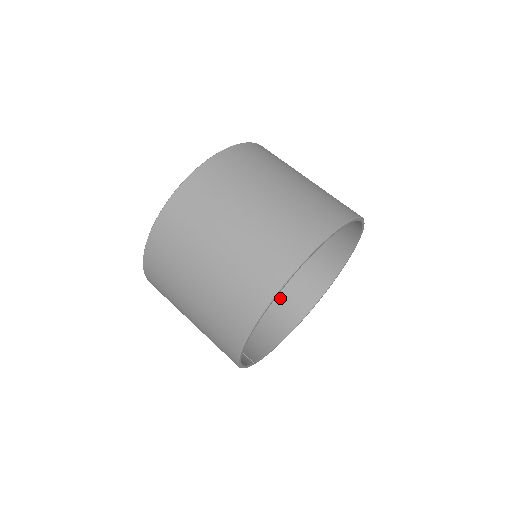
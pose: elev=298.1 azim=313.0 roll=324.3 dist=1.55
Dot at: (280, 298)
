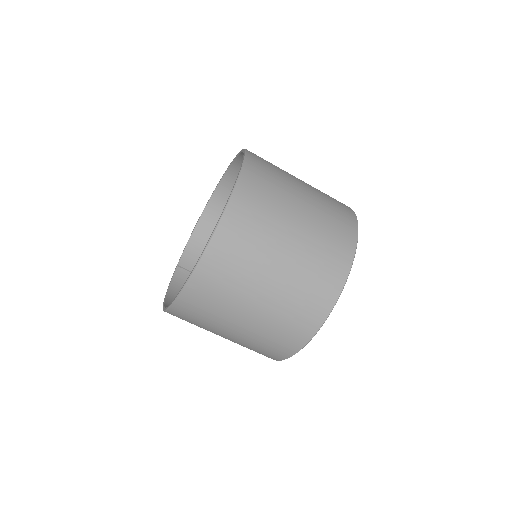
Dot at: occluded
